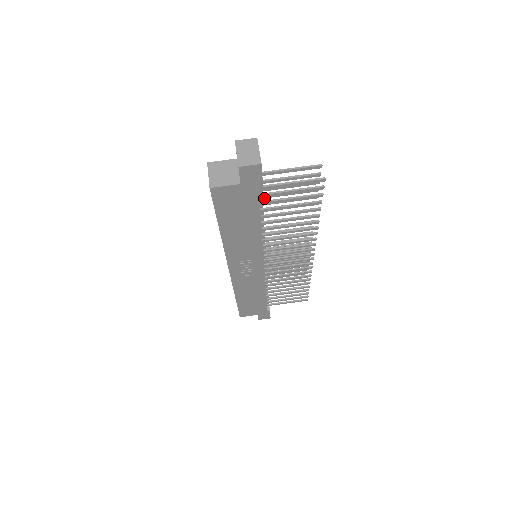
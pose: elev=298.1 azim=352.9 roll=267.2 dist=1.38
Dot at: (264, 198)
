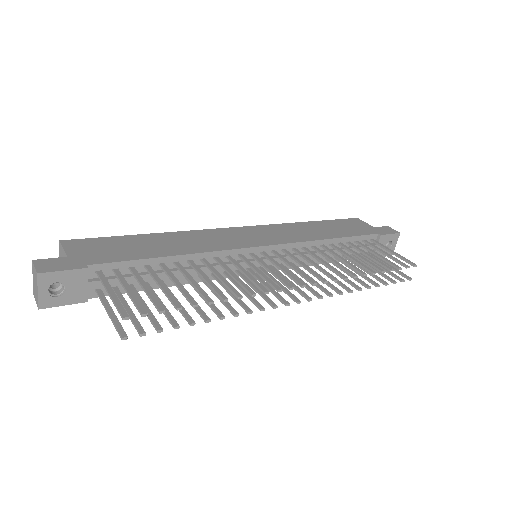
Dot at: (152, 270)
